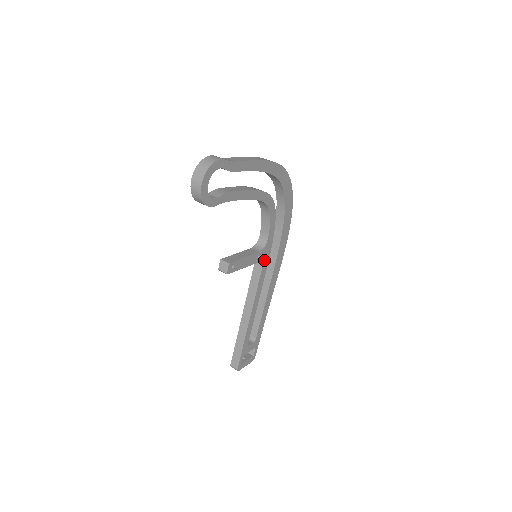
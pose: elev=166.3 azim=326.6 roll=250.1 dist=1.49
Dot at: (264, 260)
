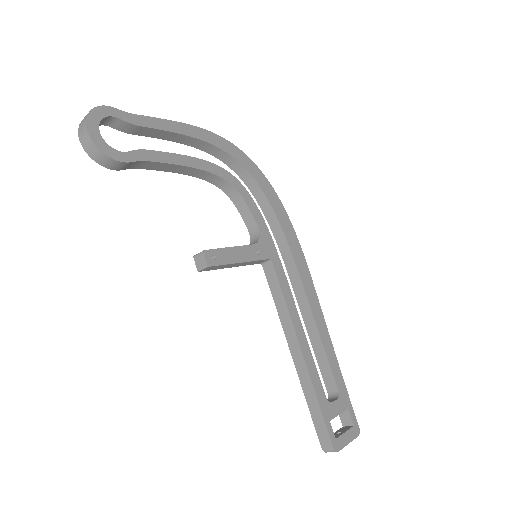
Dot at: (271, 259)
